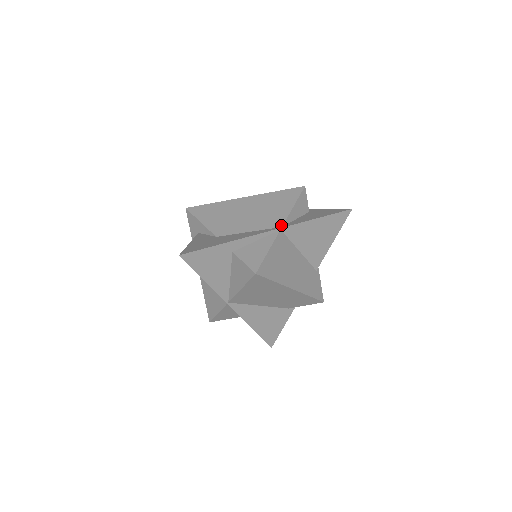
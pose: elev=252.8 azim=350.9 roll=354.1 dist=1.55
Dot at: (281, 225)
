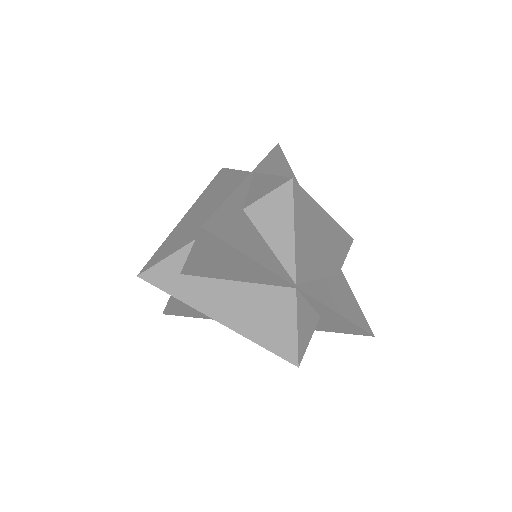
Dot at: (249, 173)
